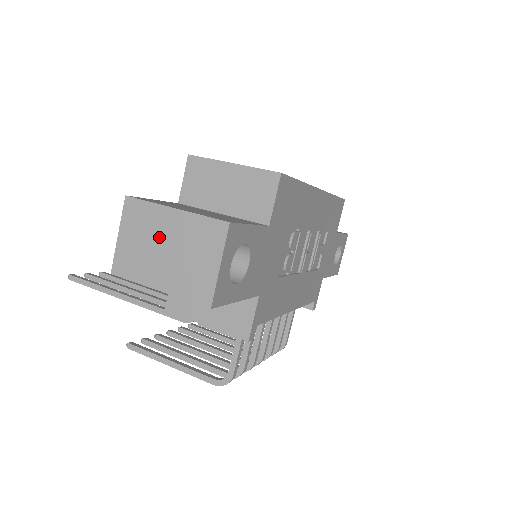
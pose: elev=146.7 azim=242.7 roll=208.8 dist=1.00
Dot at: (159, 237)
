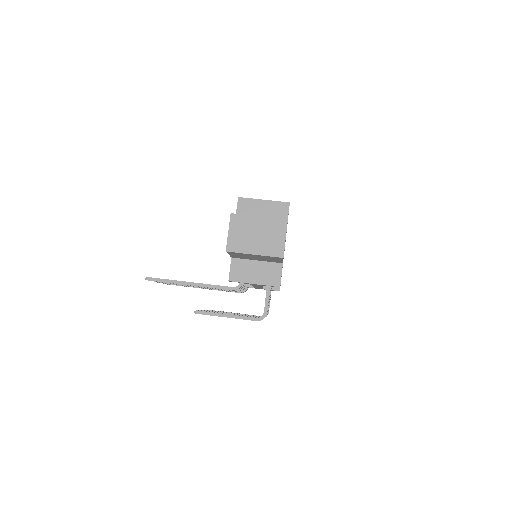
Dot at: (252, 230)
